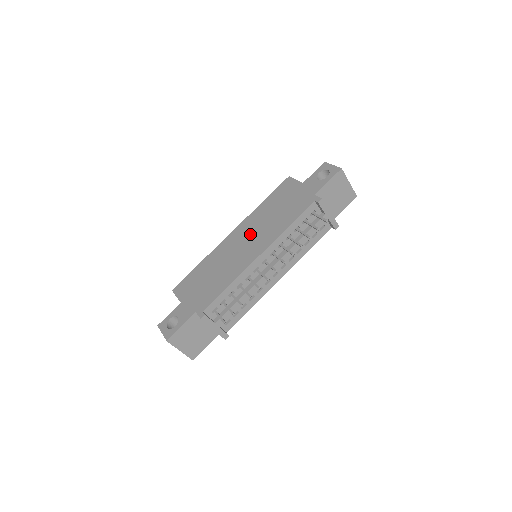
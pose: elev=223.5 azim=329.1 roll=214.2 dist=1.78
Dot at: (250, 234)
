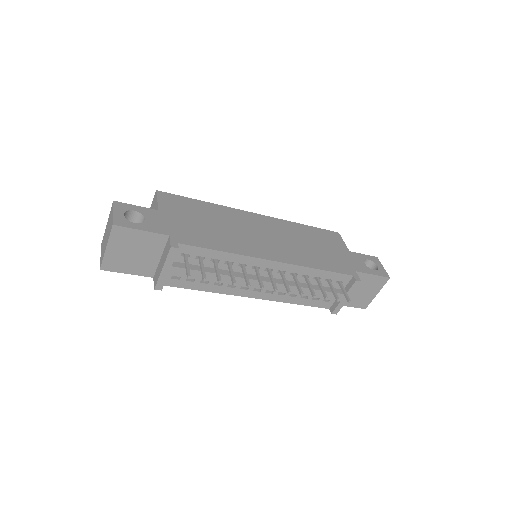
Dot at: (275, 235)
